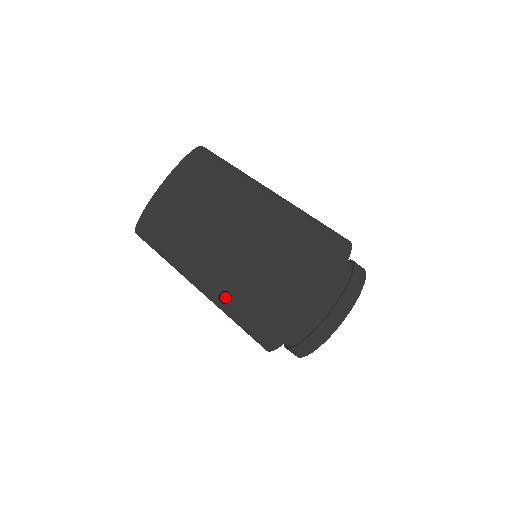
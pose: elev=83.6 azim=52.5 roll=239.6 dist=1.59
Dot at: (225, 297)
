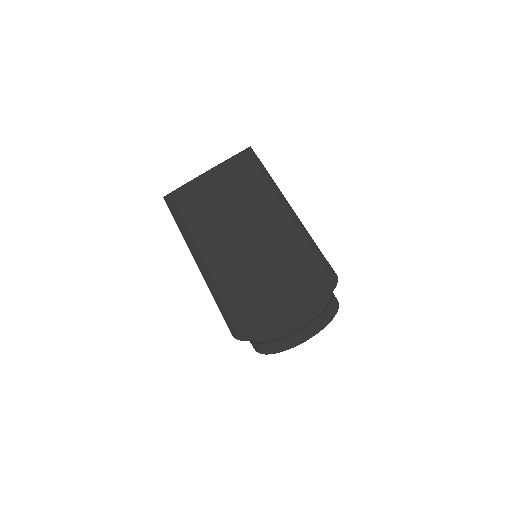
Dot at: occluded
